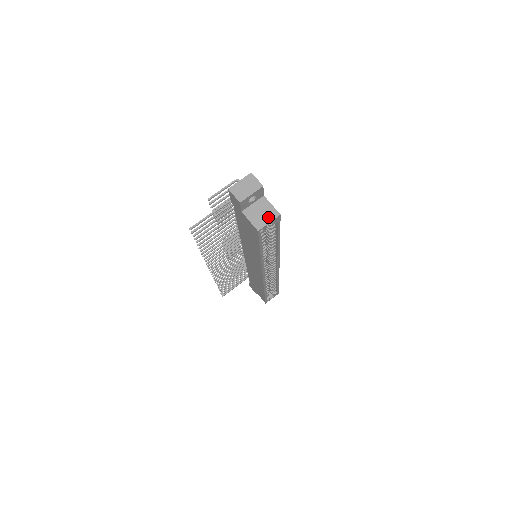
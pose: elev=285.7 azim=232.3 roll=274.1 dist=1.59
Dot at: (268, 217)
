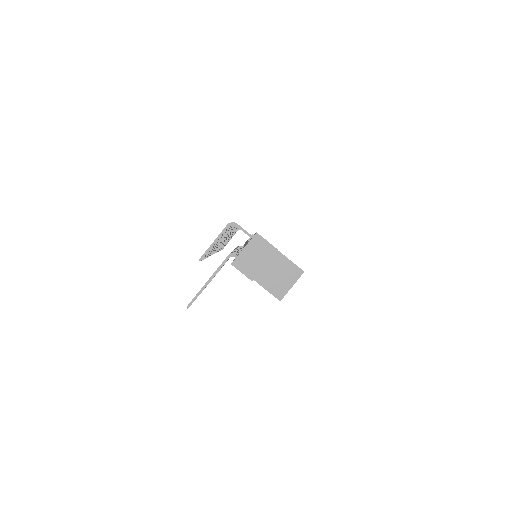
Dot at: (289, 279)
